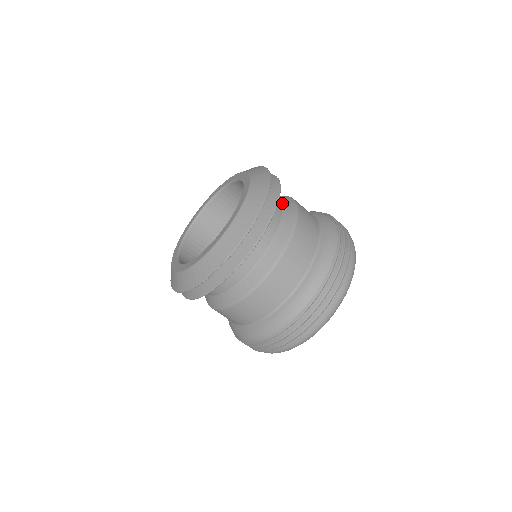
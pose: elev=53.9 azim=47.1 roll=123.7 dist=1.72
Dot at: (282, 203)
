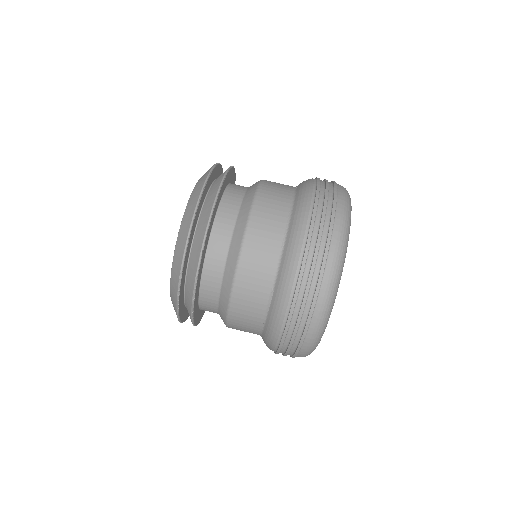
Dot at: (247, 189)
